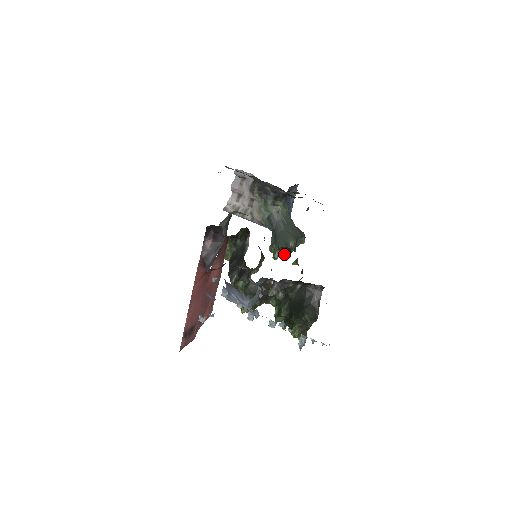
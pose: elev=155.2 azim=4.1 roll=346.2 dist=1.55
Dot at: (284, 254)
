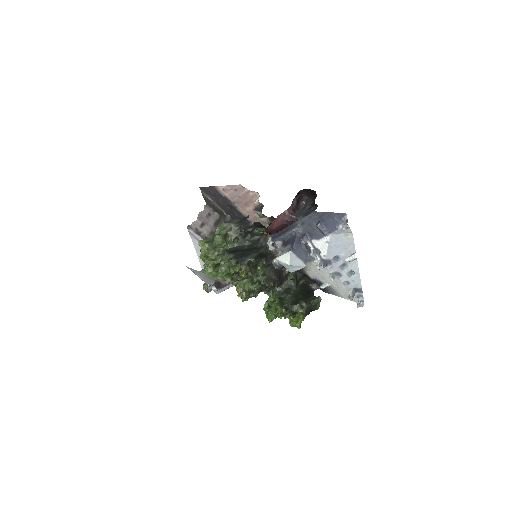
Dot at: occluded
